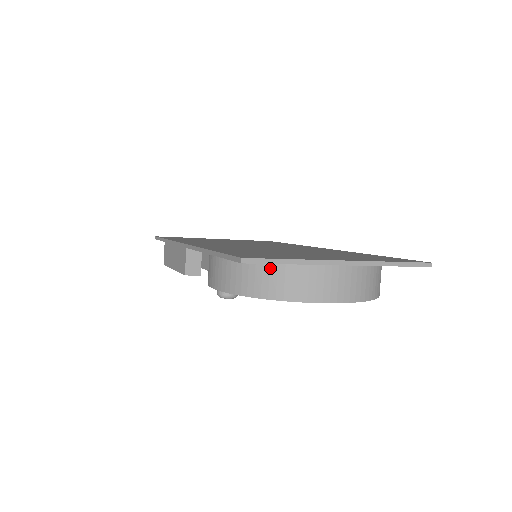
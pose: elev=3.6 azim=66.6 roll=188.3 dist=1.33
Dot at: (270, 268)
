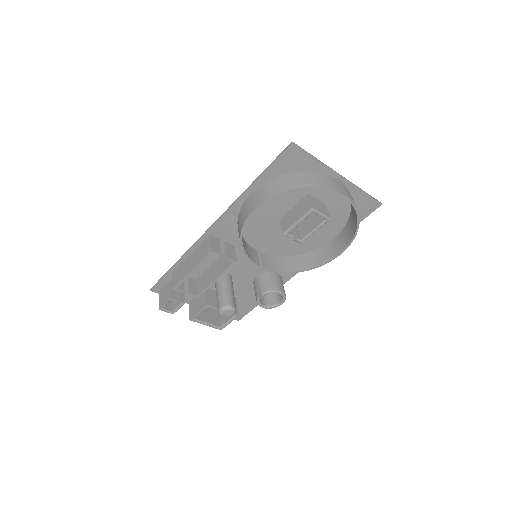
Dot at: (299, 174)
